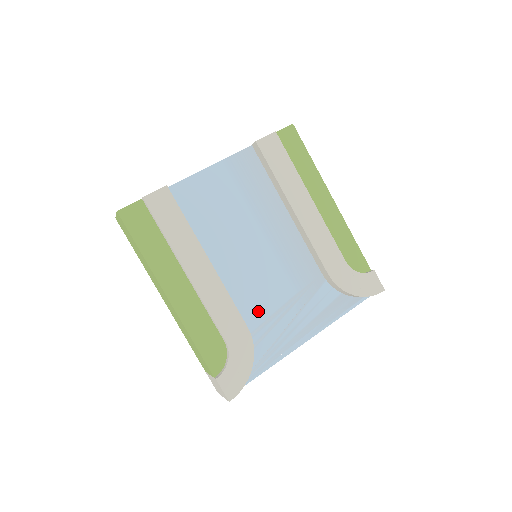
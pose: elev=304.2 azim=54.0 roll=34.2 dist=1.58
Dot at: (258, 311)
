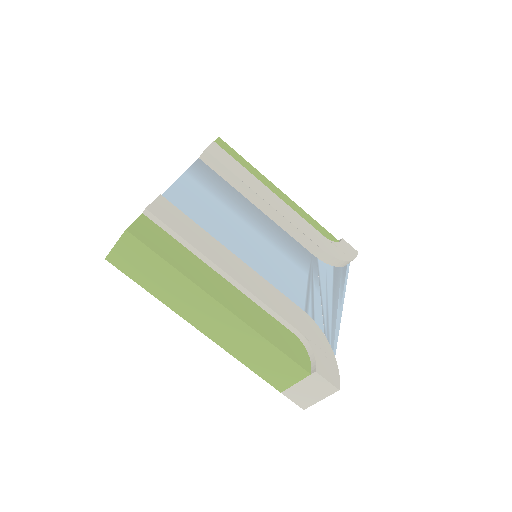
Dot at: (295, 300)
